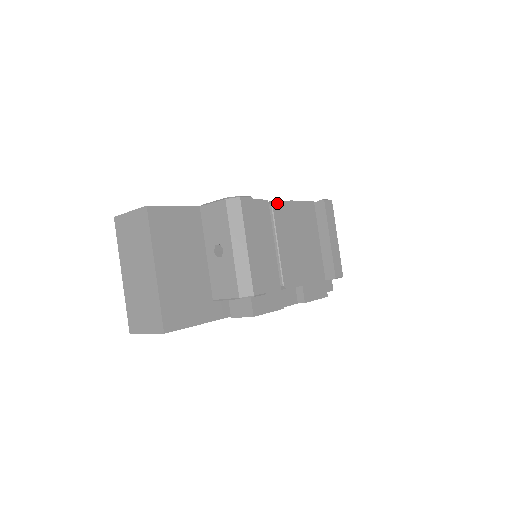
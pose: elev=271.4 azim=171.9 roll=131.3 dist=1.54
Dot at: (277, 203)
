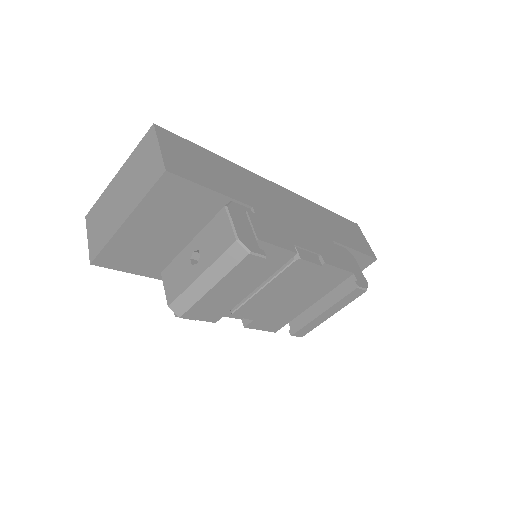
Dot at: (303, 262)
